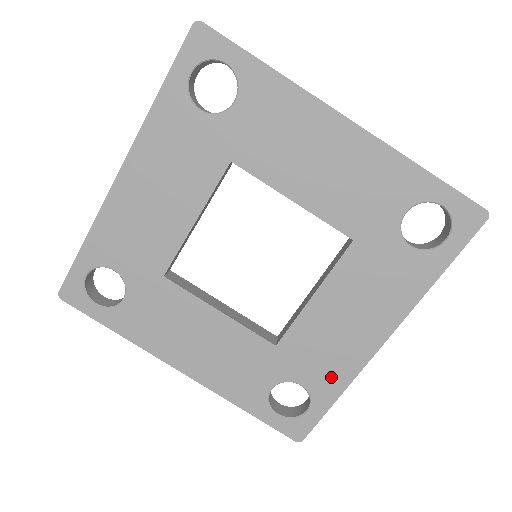
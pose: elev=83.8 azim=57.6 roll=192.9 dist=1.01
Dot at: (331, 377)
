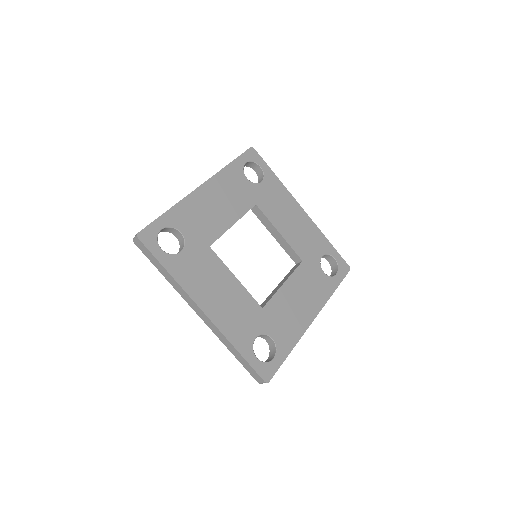
Dot at: (288, 336)
